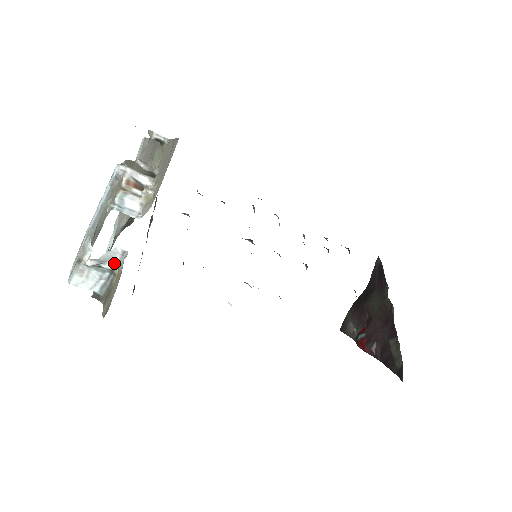
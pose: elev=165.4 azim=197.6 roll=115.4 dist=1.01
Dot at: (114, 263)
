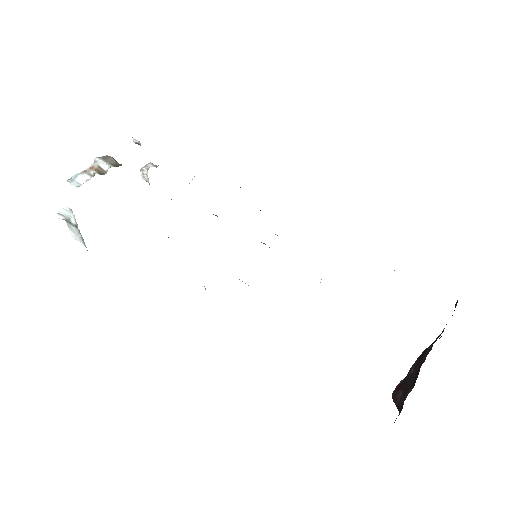
Dot at: (75, 220)
